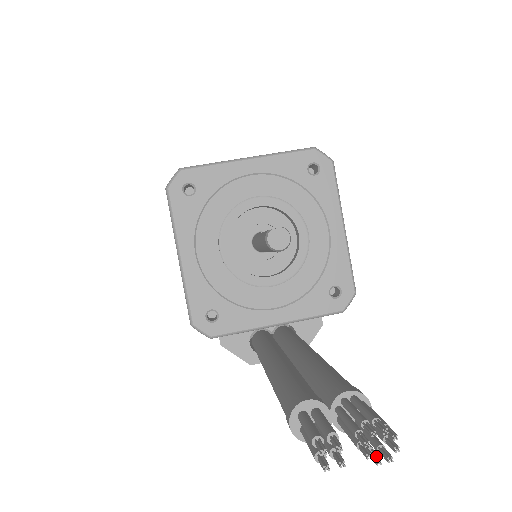
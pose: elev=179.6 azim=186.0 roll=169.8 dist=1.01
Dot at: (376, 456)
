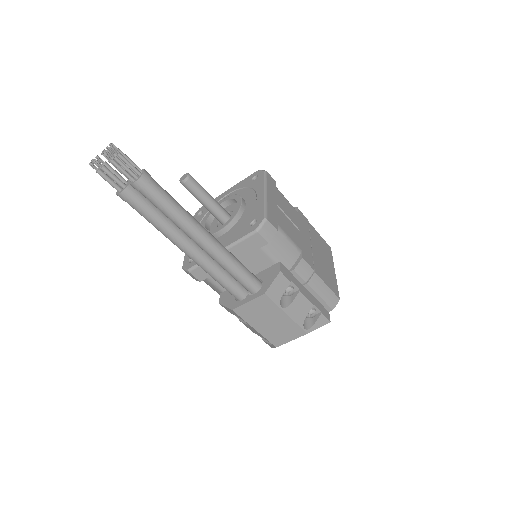
Dot at: (106, 154)
